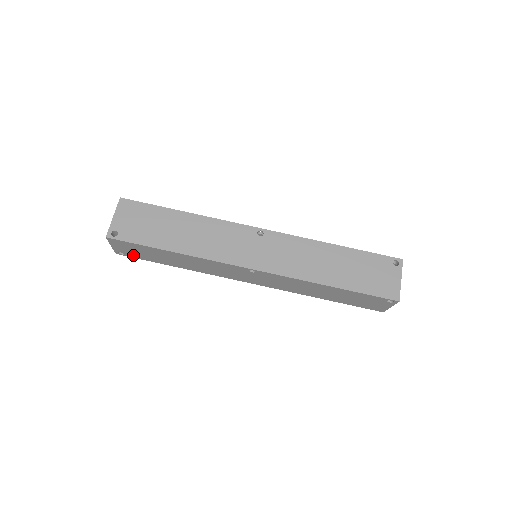
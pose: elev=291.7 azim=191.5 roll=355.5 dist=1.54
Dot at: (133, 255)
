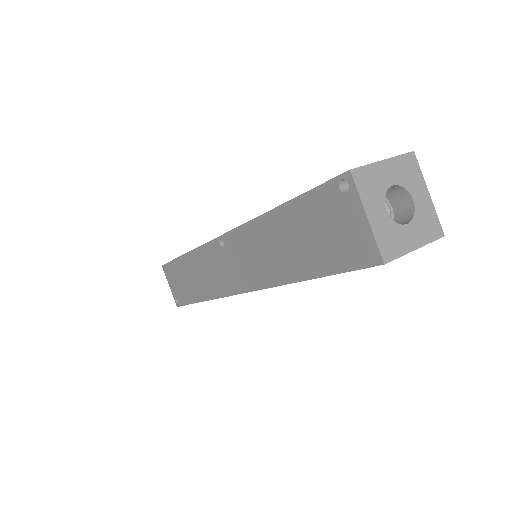
Dot at: (181, 298)
